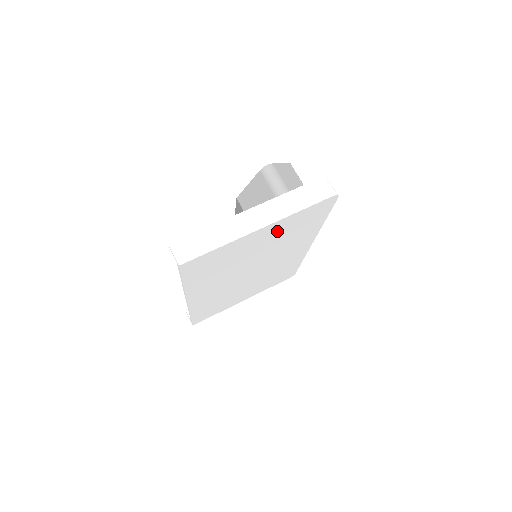
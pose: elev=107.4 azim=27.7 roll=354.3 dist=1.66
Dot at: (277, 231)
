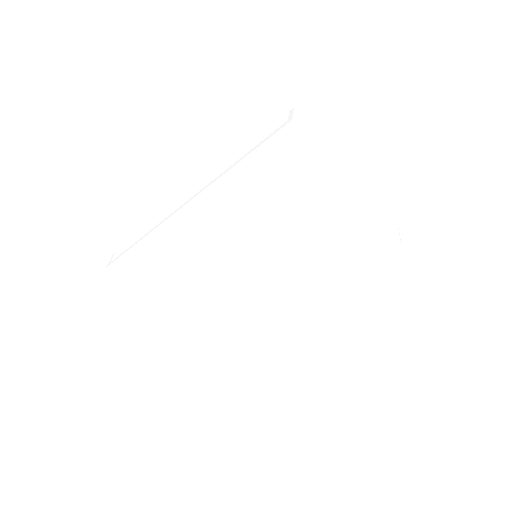
Dot at: (340, 219)
